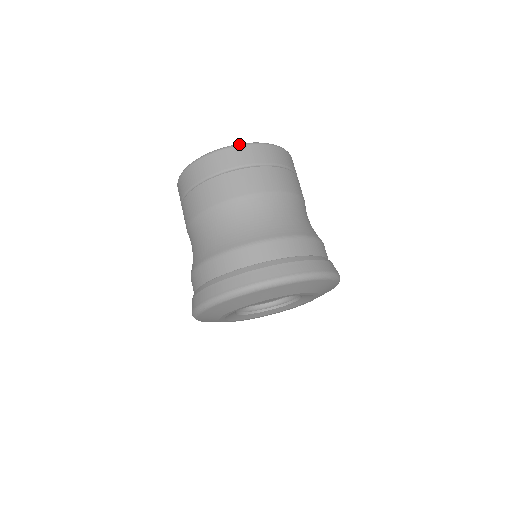
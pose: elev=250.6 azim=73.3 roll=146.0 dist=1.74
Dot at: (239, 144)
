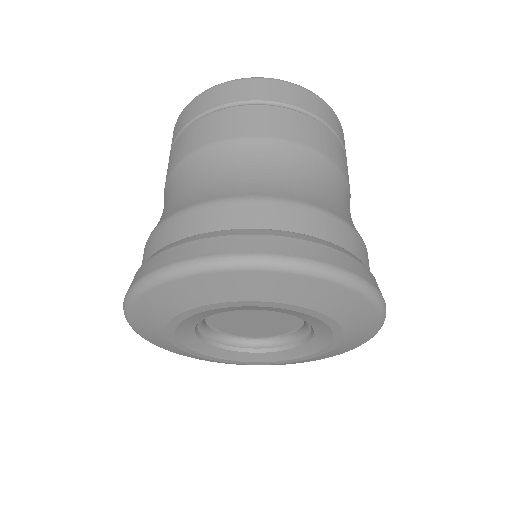
Dot at: occluded
